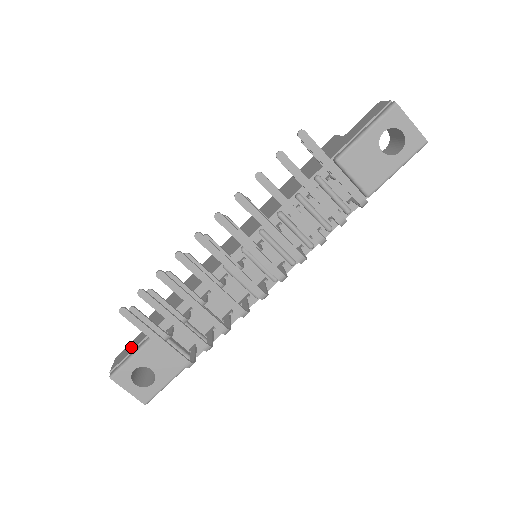
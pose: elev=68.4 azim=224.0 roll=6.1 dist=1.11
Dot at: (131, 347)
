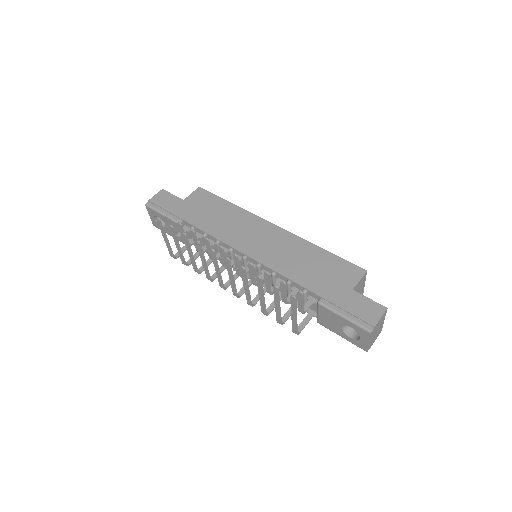
Dot at: (167, 203)
